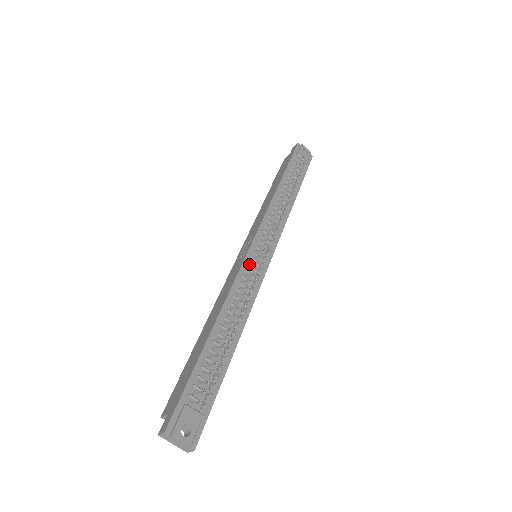
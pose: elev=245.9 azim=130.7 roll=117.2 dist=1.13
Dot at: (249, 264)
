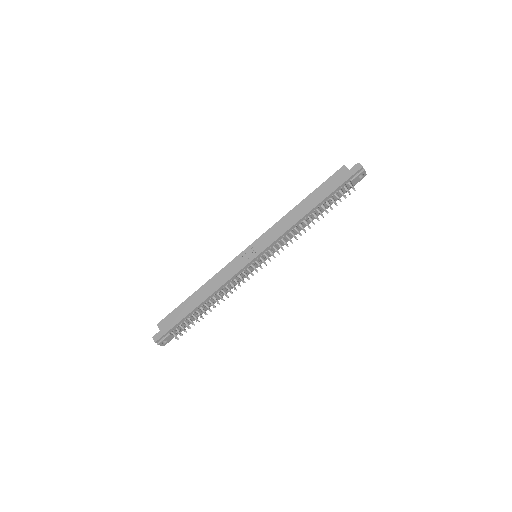
Dot at: (245, 270)
